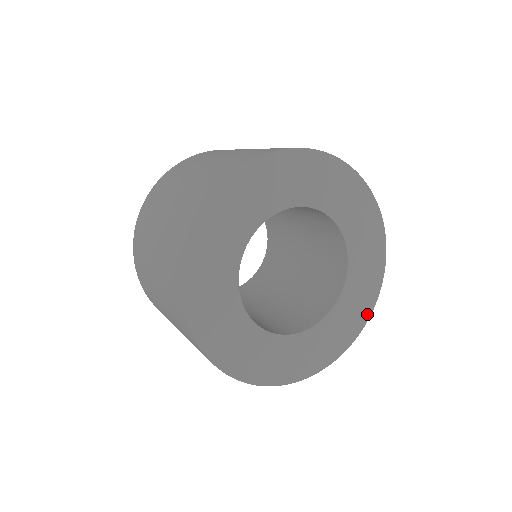
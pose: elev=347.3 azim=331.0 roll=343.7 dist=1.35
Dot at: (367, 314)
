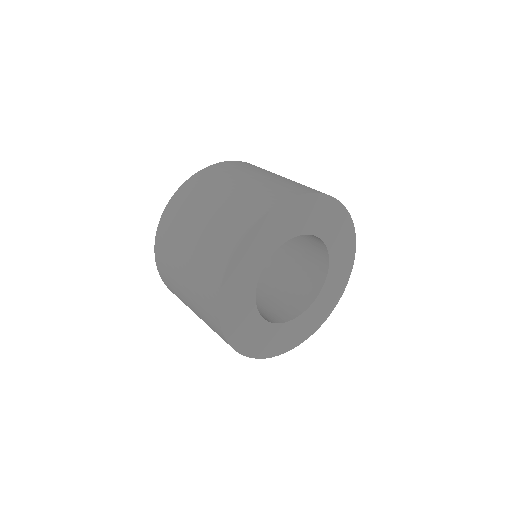
Dot at: (351, 262)
